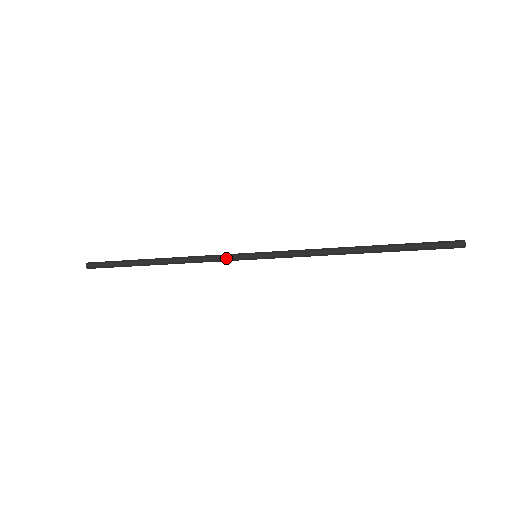
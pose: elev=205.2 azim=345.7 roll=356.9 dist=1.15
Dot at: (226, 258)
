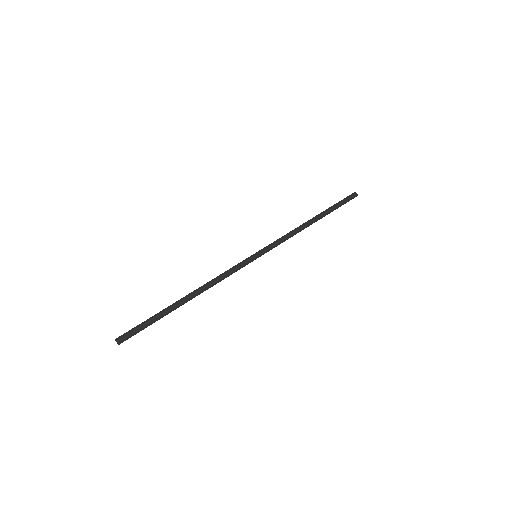
Dot at: (238, 267)
